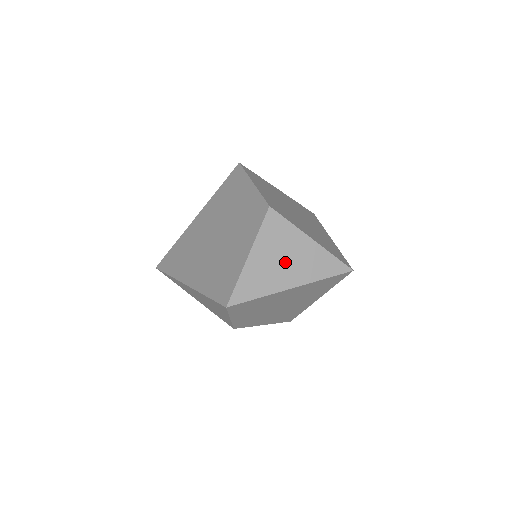
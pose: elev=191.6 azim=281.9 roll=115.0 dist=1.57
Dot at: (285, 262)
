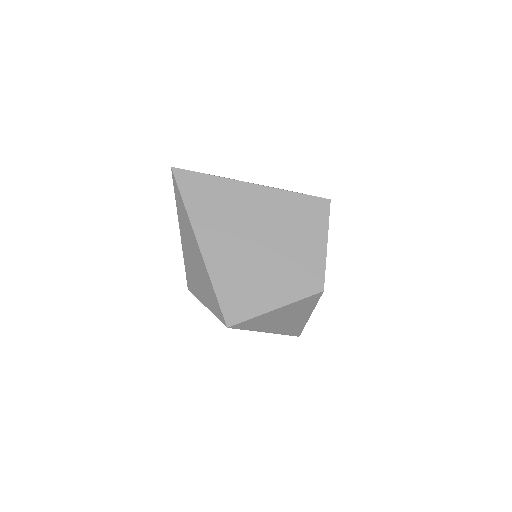
Dot at: (285, 320)
